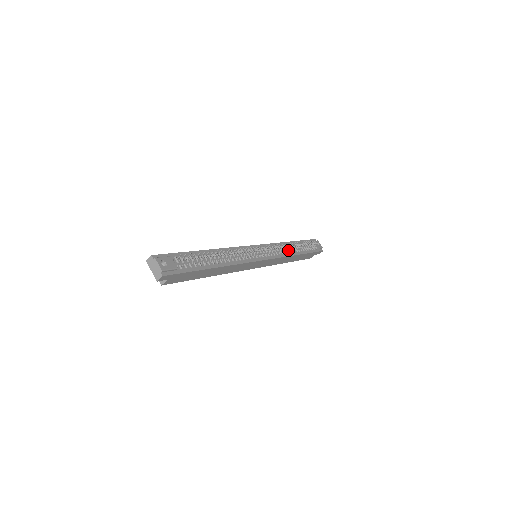
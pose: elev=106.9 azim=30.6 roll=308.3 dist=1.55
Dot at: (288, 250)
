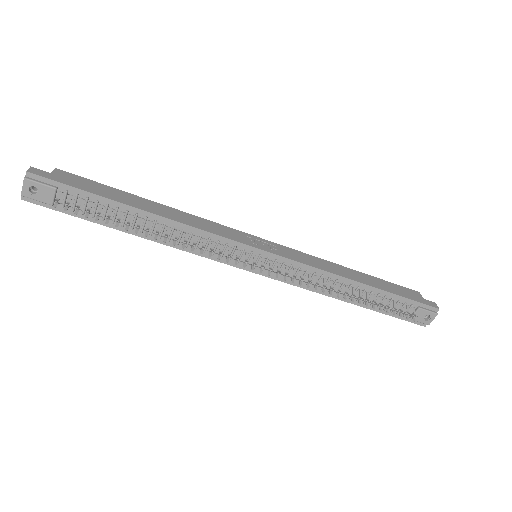
Dot at: (327, 288)
